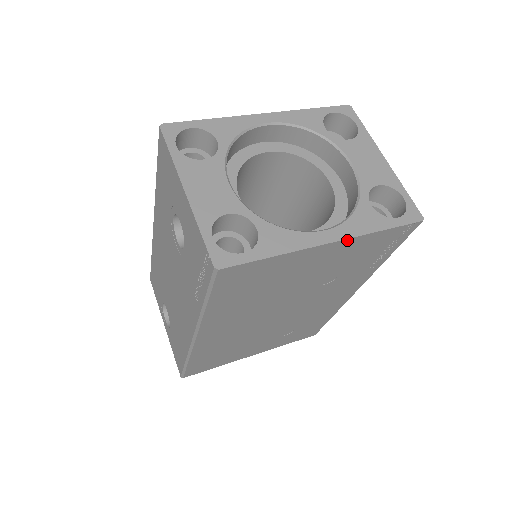
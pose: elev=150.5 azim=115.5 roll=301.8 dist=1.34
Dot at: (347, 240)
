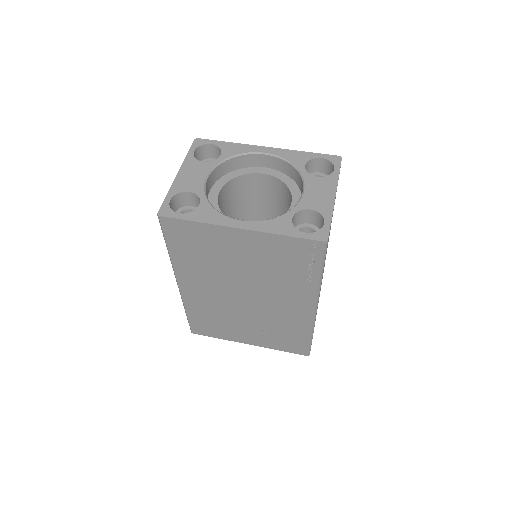
Dot at: (254, 232)
